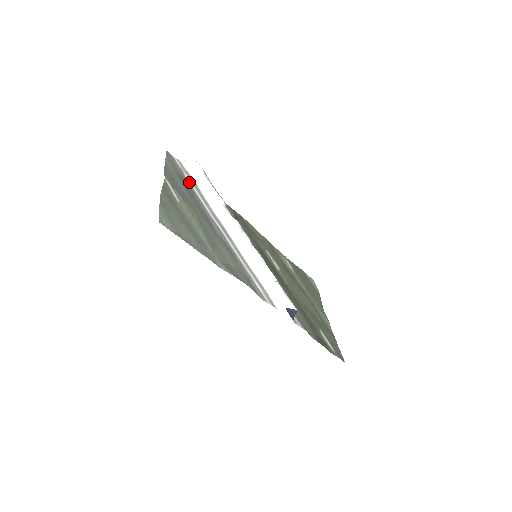
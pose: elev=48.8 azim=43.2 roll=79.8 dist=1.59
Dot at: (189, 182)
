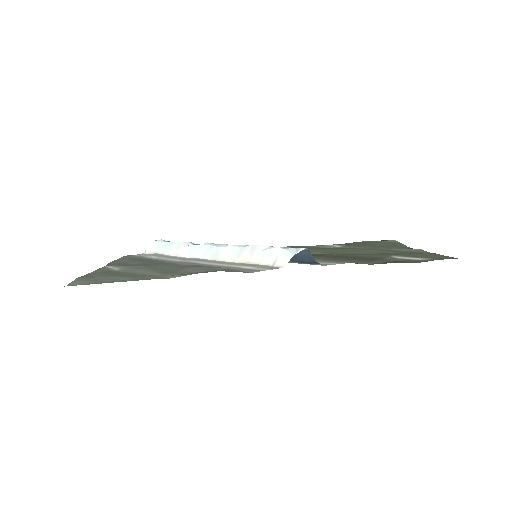
Dot at: (151, 258)
